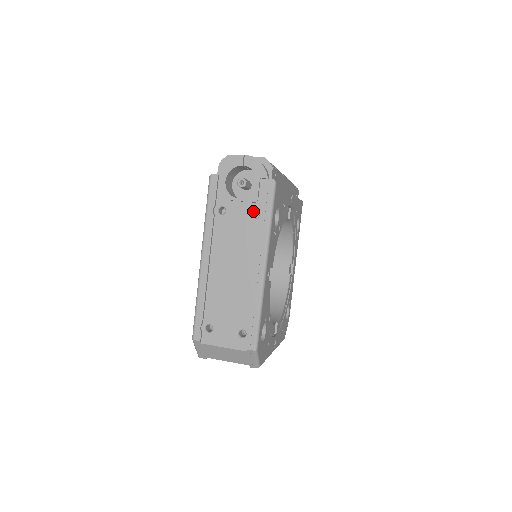
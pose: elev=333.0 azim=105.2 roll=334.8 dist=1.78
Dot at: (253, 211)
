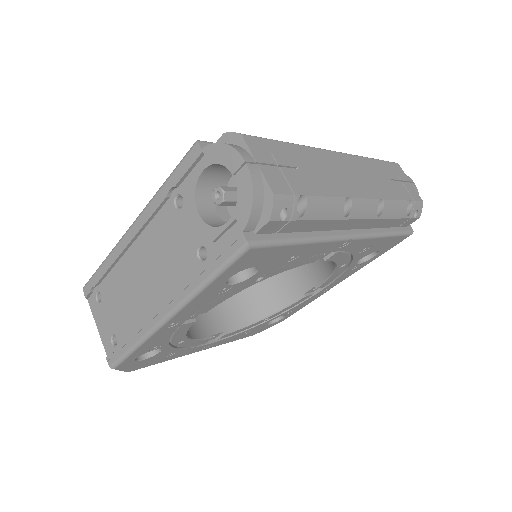
Dot at: (203, 246)
